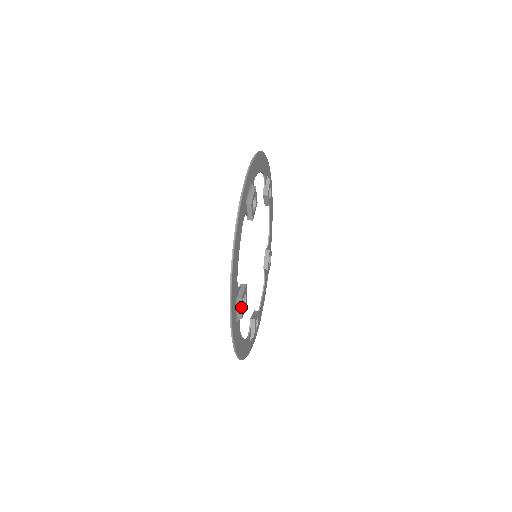
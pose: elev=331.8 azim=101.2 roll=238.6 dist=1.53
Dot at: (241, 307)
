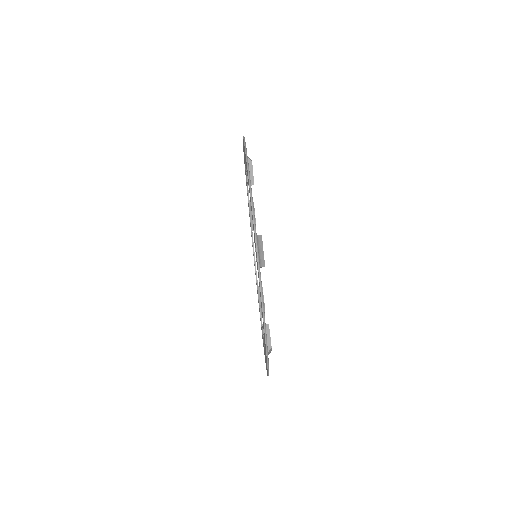
Dot at: occluded
